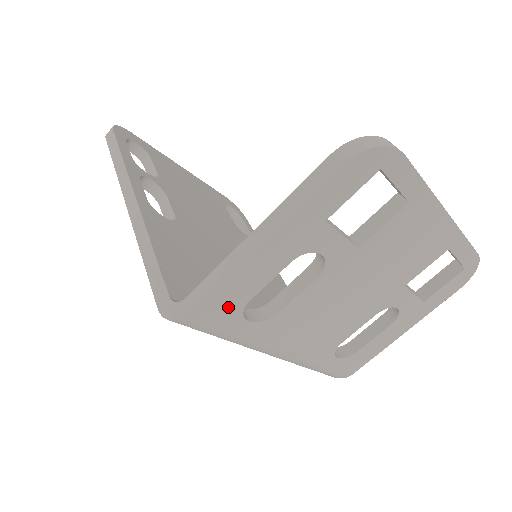
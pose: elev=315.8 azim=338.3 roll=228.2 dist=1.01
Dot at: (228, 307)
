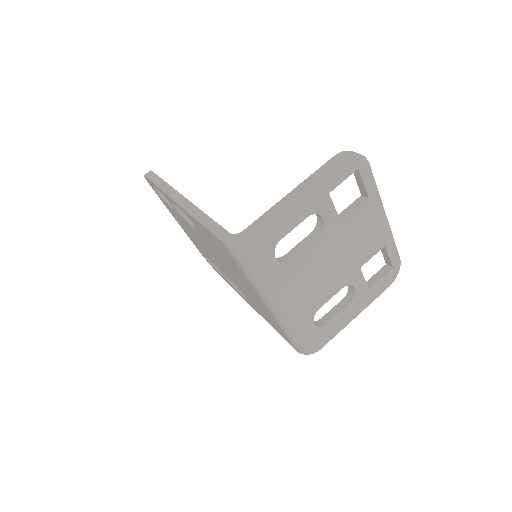
Dot at: (269, 240)
